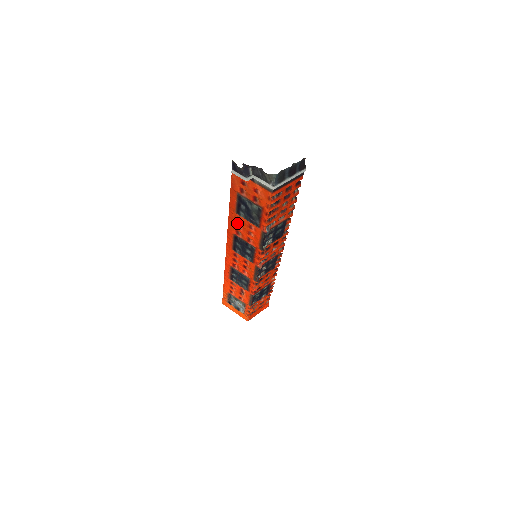
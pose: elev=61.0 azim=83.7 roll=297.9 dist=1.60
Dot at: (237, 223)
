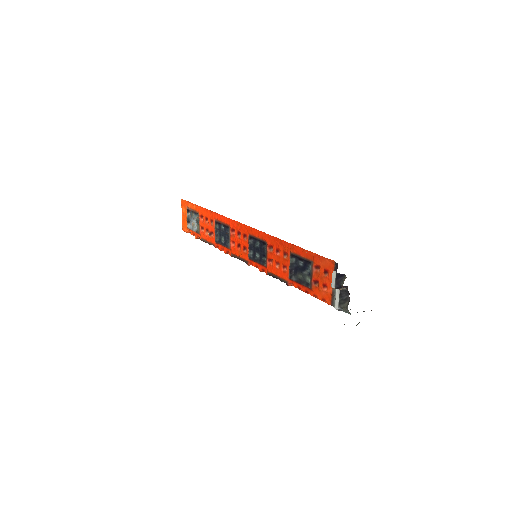
Dot at: (281, 250)
